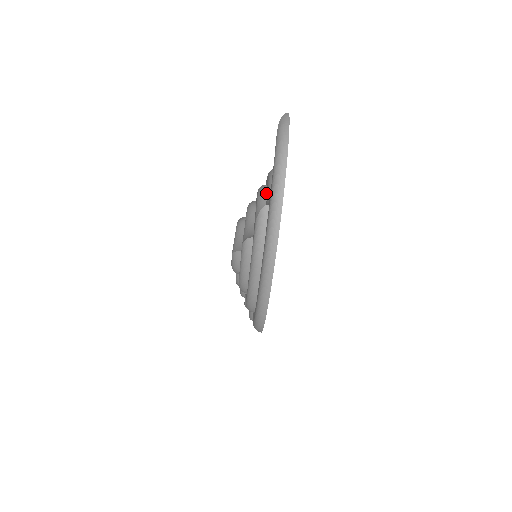
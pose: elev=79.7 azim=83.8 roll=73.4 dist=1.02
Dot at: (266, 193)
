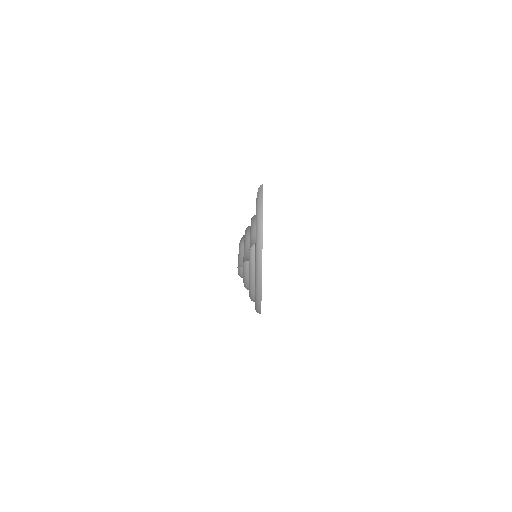
Dot at: occluded
